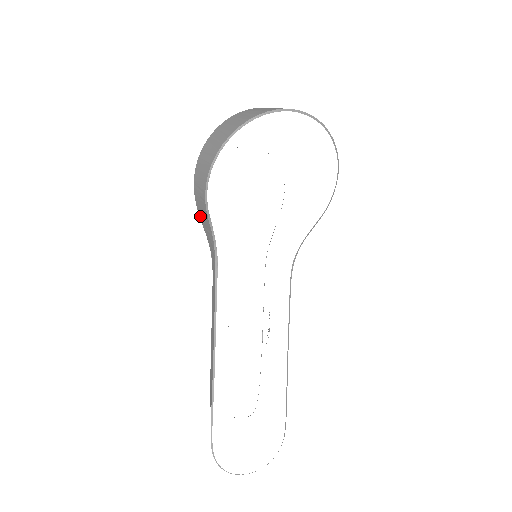
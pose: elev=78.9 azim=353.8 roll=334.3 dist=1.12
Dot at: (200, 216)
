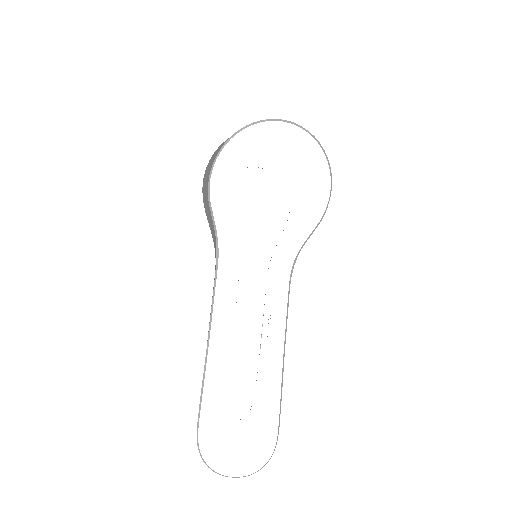
Dot at: (206, 215)
